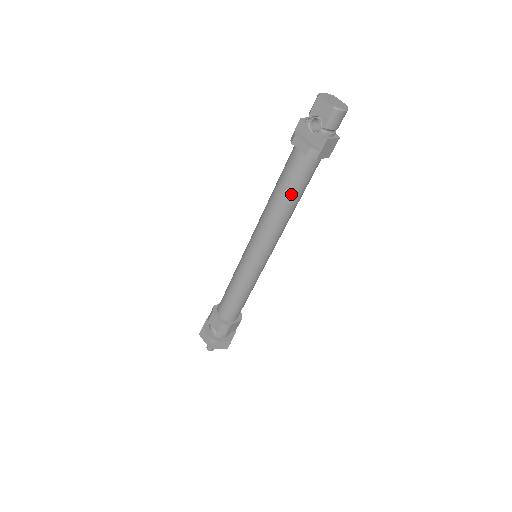
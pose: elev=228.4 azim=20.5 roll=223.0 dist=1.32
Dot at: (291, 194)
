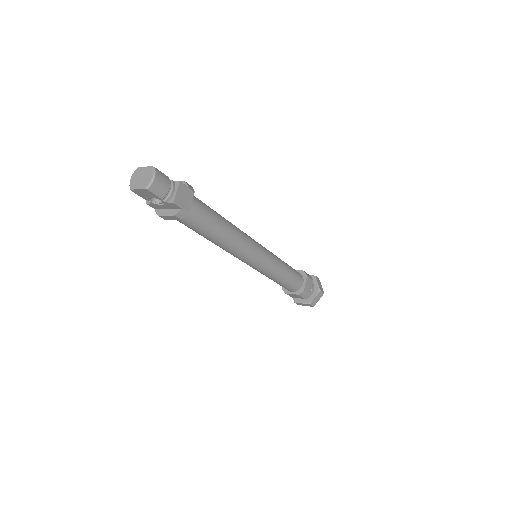
Dot at: (212, 232)
